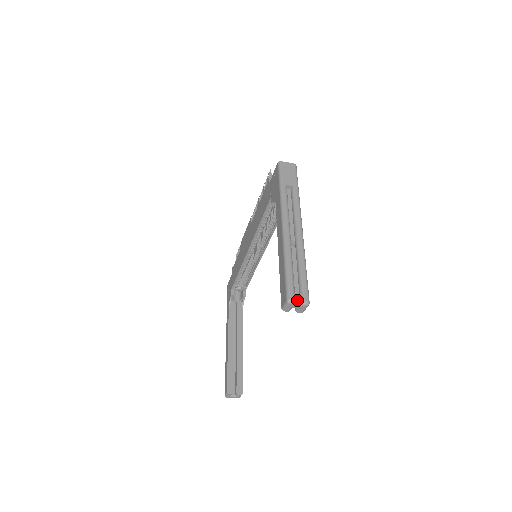
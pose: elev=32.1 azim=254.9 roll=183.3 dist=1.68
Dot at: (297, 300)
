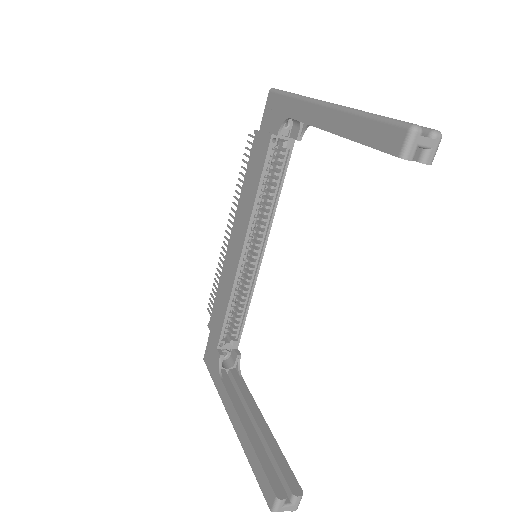
Dot at: (420, 135)
